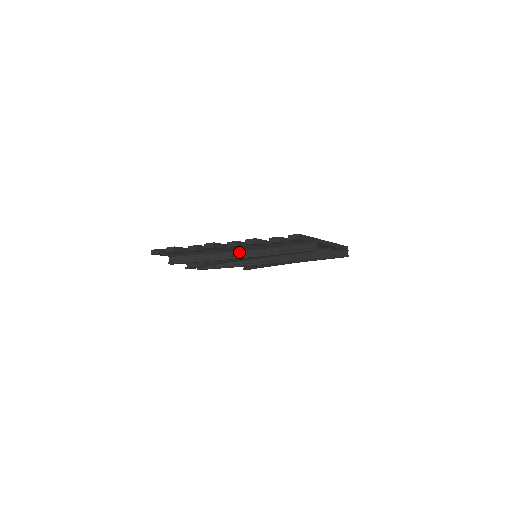
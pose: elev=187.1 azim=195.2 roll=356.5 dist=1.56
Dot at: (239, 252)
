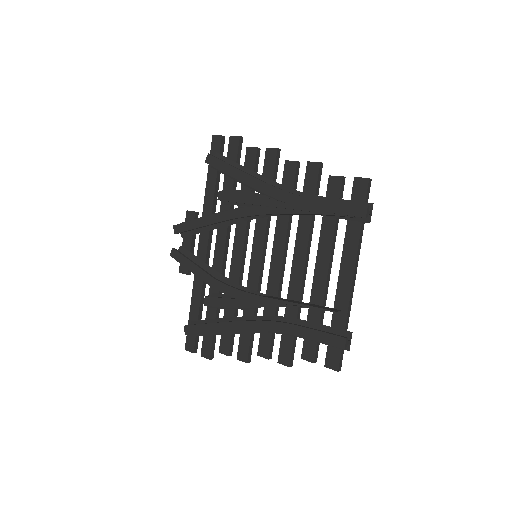
Dot at: occluded
